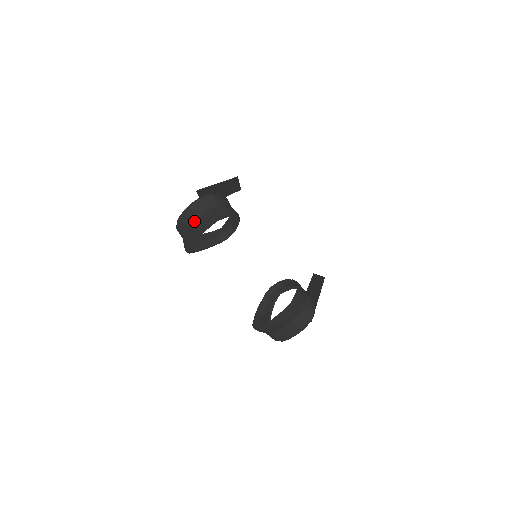
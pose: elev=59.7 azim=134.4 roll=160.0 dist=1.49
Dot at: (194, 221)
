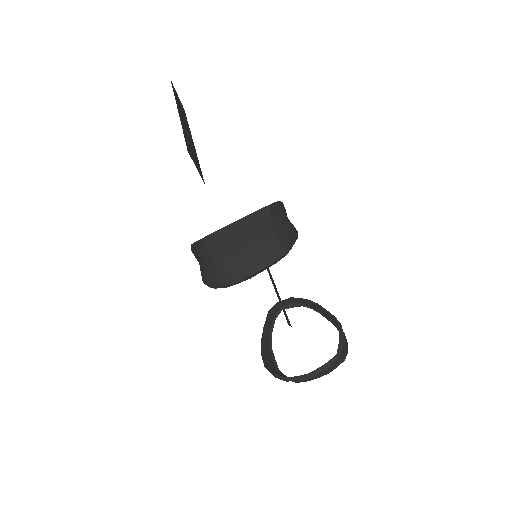
Dot at: (243, 249)
